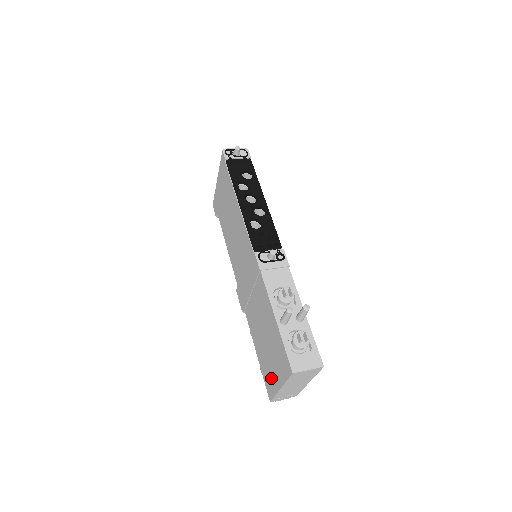
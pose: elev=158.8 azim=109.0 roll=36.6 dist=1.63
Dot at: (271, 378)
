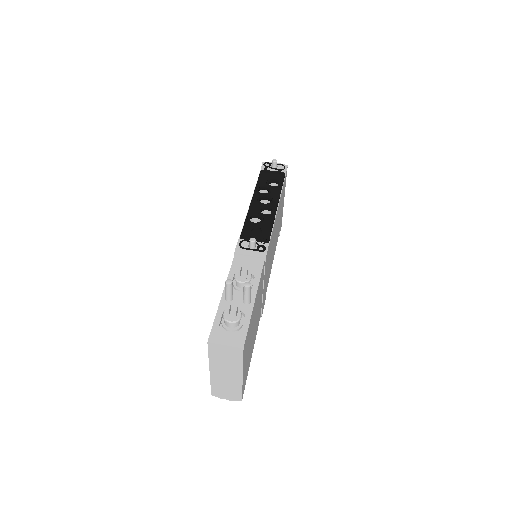
Dot at: occluded
